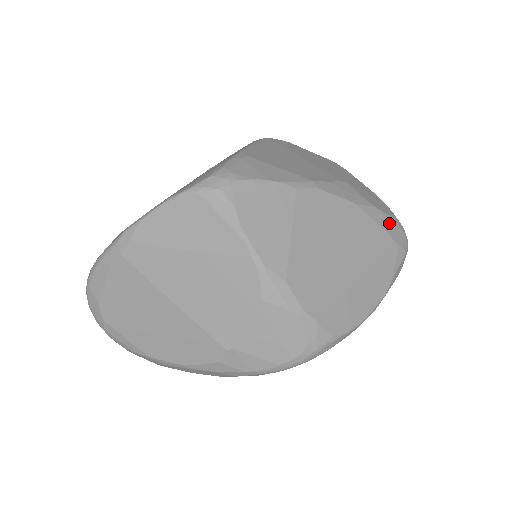
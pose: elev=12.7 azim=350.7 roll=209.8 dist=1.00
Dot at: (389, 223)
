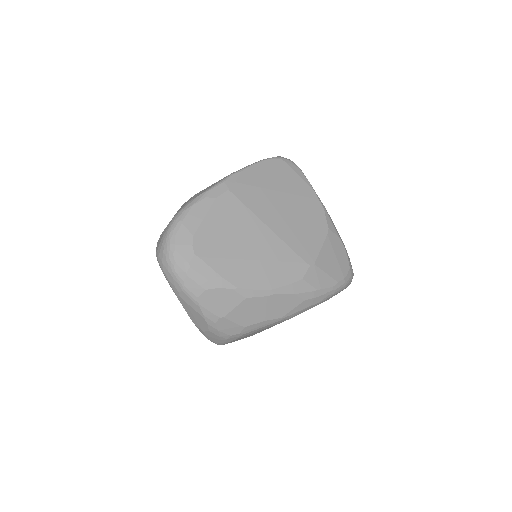
Dot at: occluded
